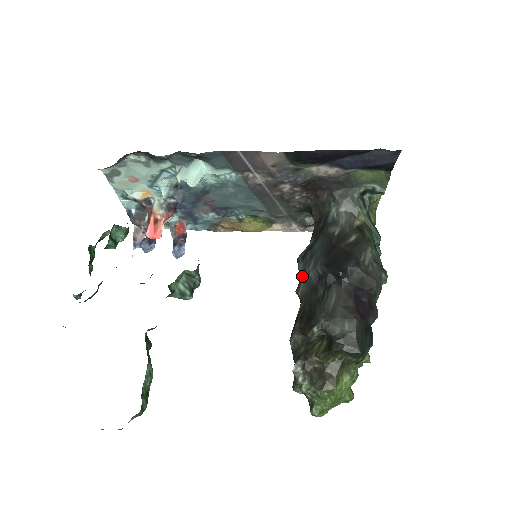
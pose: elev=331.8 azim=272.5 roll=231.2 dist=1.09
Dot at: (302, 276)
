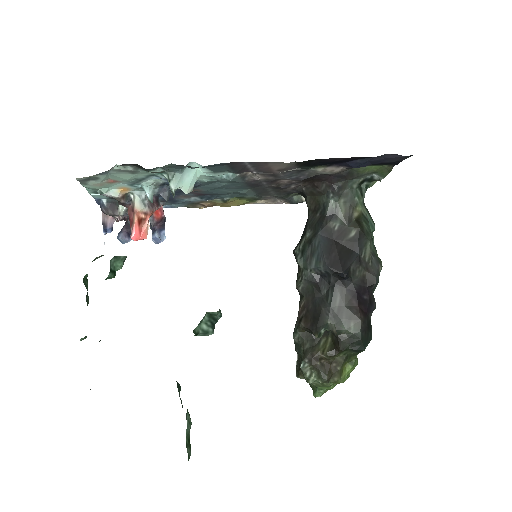
Dot at: (303, 273)
